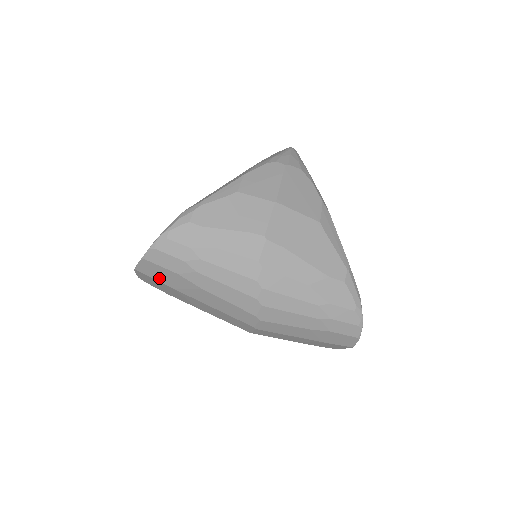
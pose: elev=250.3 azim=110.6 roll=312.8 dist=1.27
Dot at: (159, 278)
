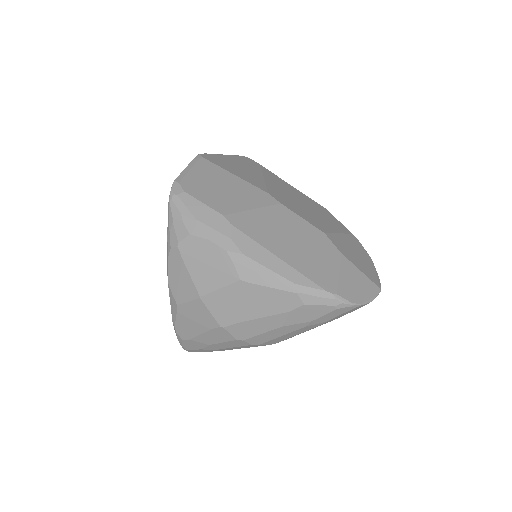
Dot at: occluded
